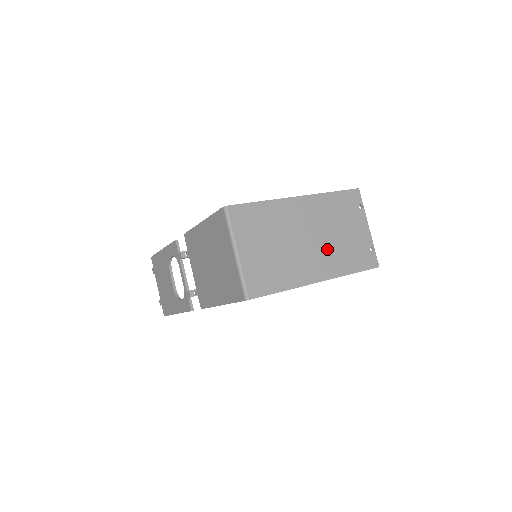
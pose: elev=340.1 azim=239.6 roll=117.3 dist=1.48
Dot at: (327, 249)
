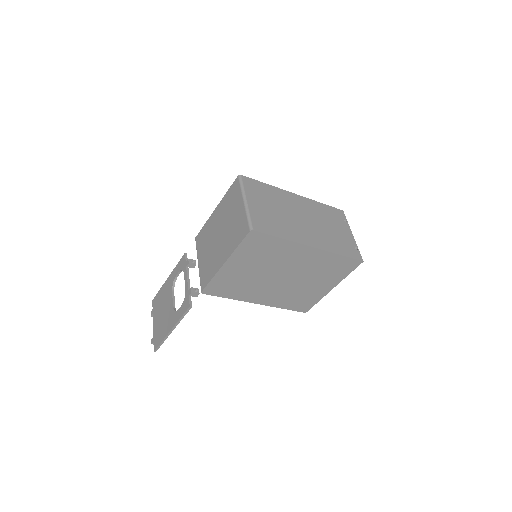
Dot at: (318, 231)
